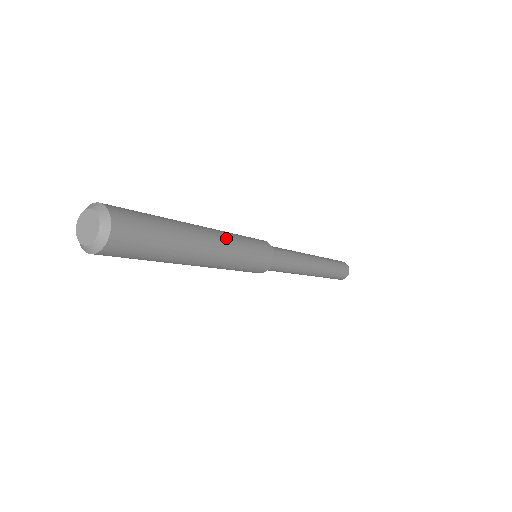
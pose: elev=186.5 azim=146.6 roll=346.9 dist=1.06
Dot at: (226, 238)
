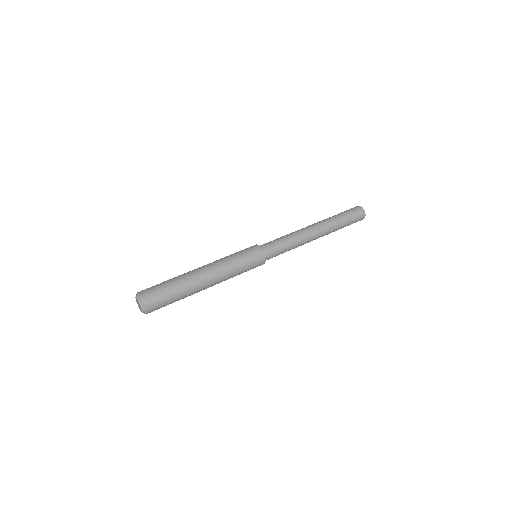
Dot at: occluded
